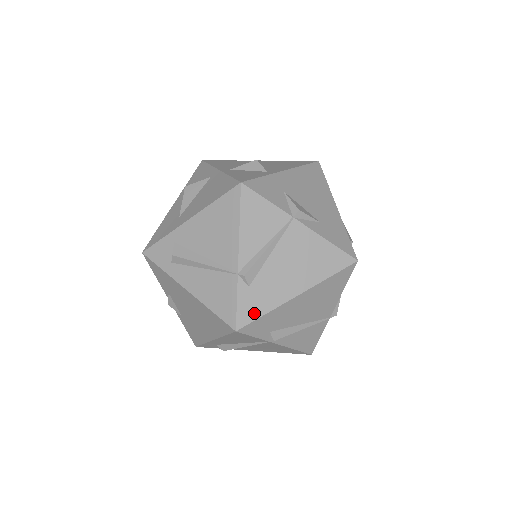
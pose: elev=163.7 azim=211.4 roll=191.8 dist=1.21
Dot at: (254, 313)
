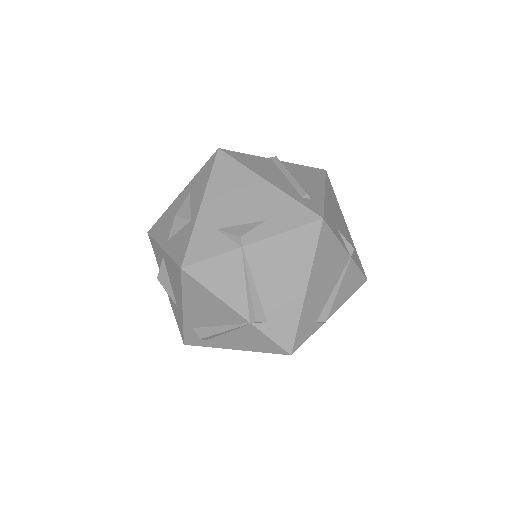
Dot at: (290, 333)
